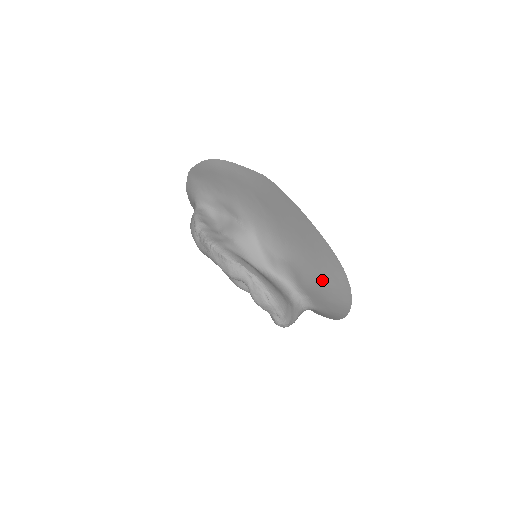
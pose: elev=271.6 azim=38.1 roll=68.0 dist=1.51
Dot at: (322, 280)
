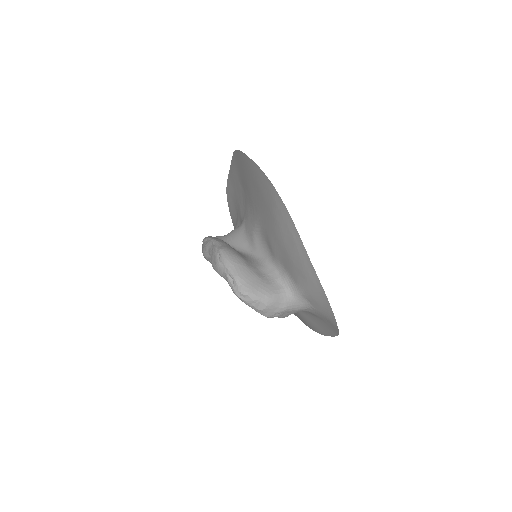
Dot at: (273, 222)
